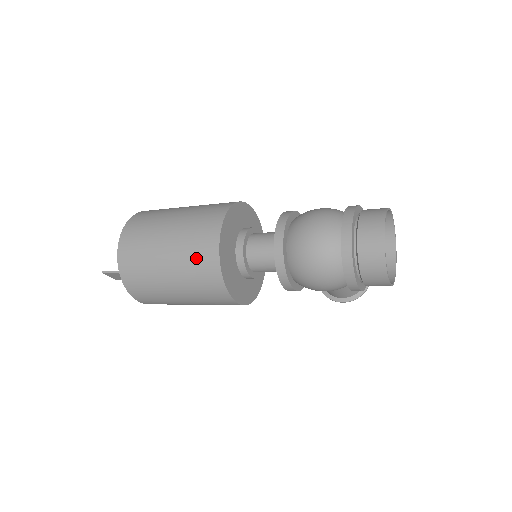
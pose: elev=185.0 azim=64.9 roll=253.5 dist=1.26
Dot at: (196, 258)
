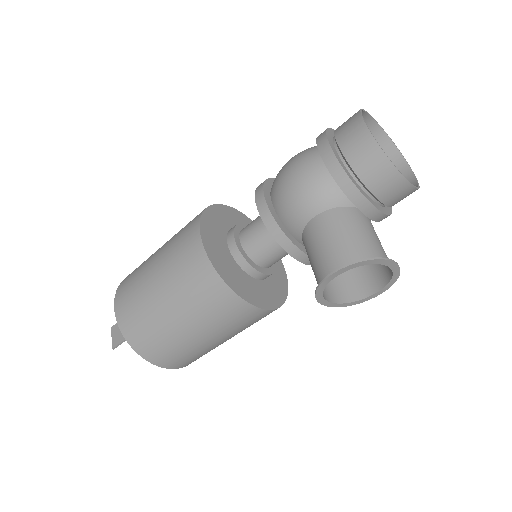
Dot at: occluded
